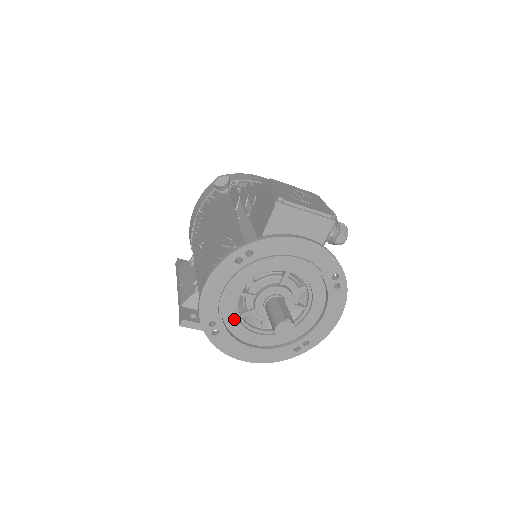
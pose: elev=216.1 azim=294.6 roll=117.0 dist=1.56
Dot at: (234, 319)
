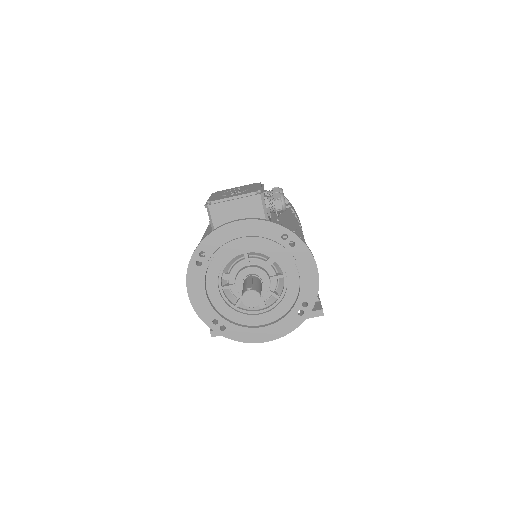
Dot at: (230, 311)
